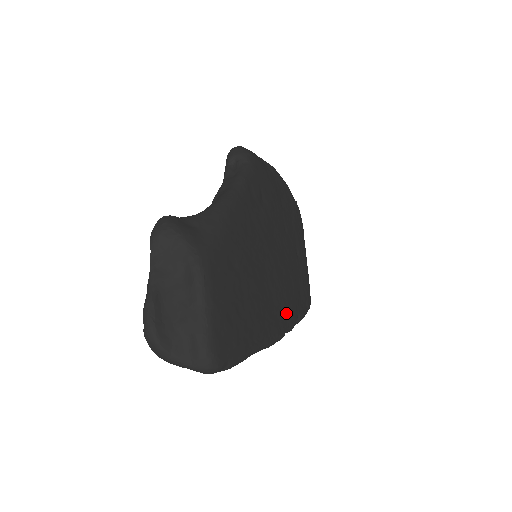
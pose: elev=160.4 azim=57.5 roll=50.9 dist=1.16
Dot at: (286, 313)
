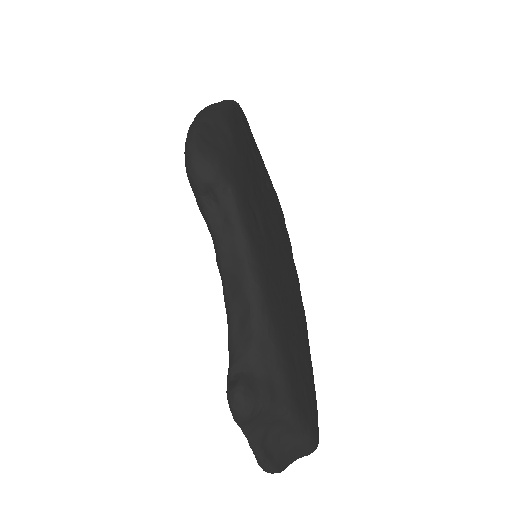
Dot at: (298, 288)
